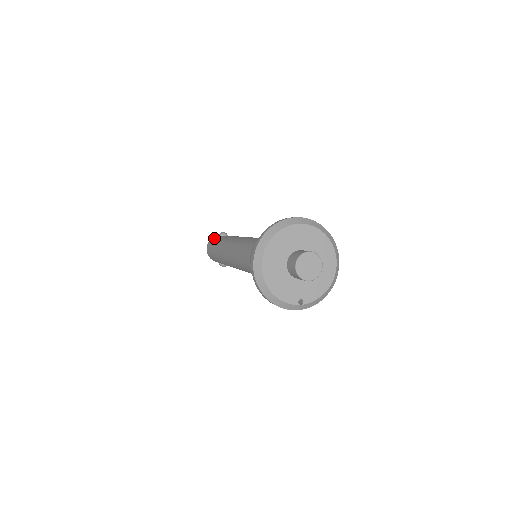
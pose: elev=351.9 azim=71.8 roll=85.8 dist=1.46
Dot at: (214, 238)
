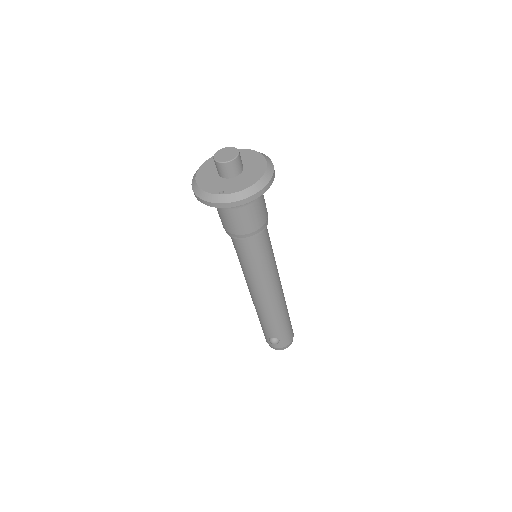
Dot at: occluded
